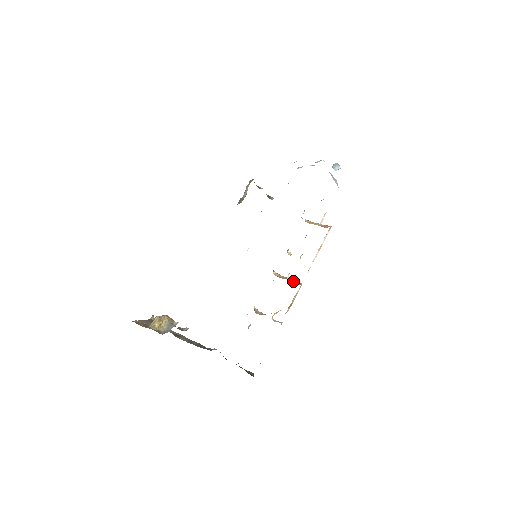
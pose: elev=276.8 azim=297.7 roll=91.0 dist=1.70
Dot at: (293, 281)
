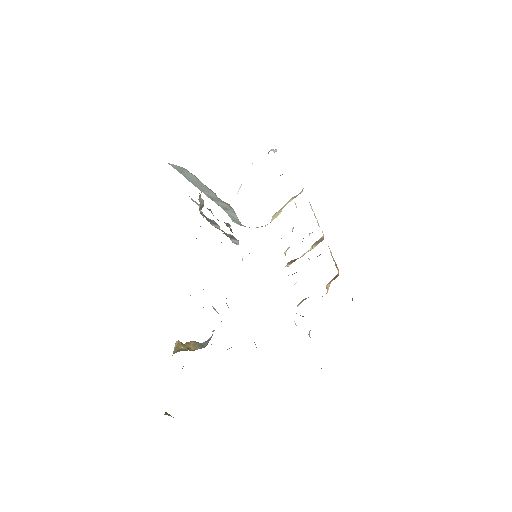
Dot at: occluded
